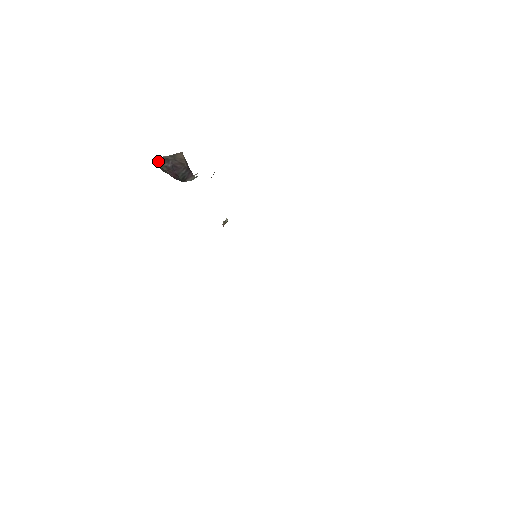
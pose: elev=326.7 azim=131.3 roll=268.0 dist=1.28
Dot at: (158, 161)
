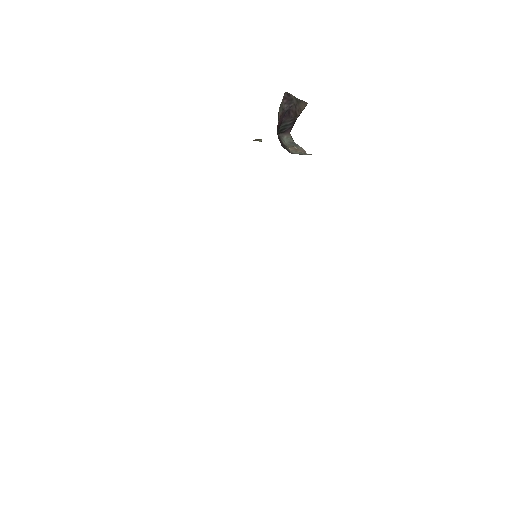
Dot at: (284, 96)
